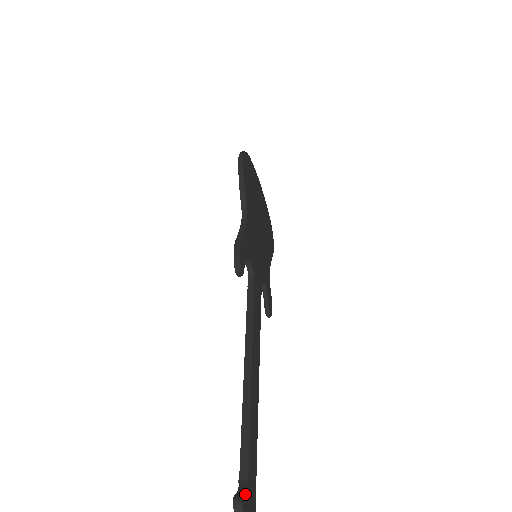
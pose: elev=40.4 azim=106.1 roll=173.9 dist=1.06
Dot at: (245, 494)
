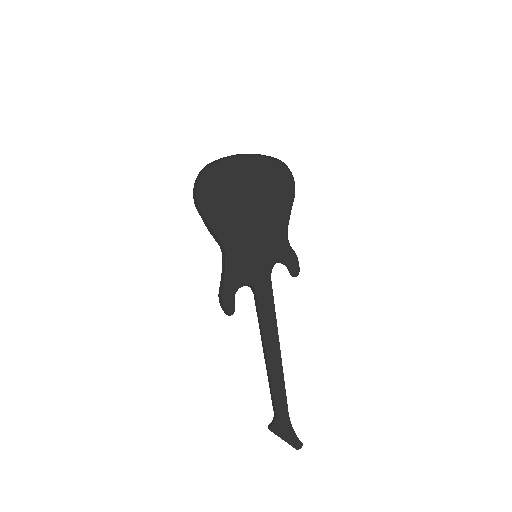
Dot at: (273, 424)
